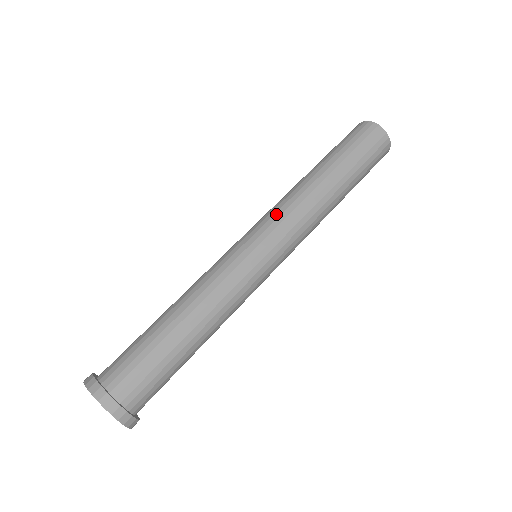
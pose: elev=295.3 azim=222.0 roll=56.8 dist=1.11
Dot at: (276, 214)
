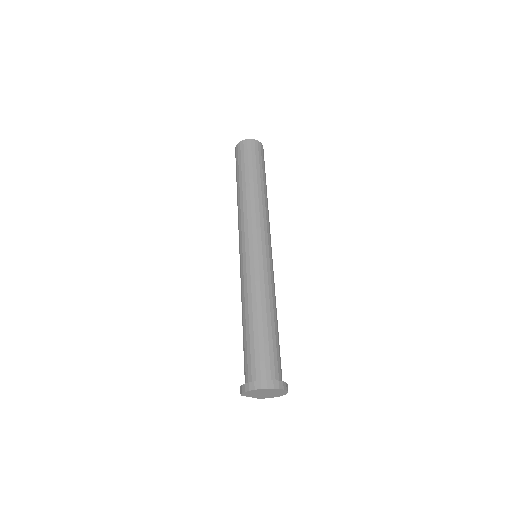
Dot at: (253, 224)
